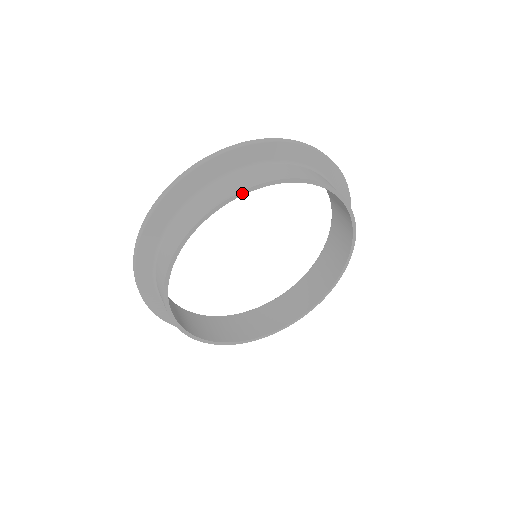
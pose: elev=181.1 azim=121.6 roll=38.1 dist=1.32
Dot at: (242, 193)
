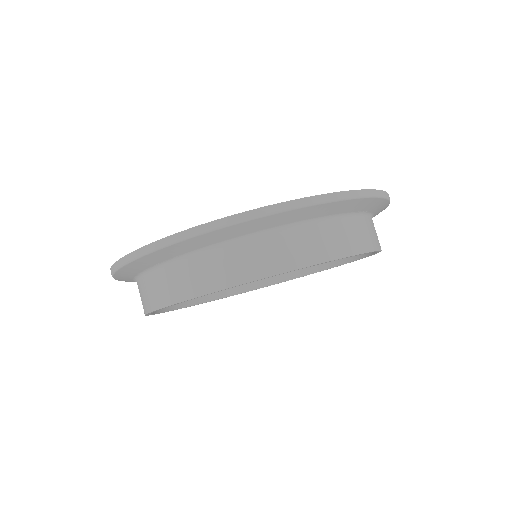
Dot at: (344, 257)
